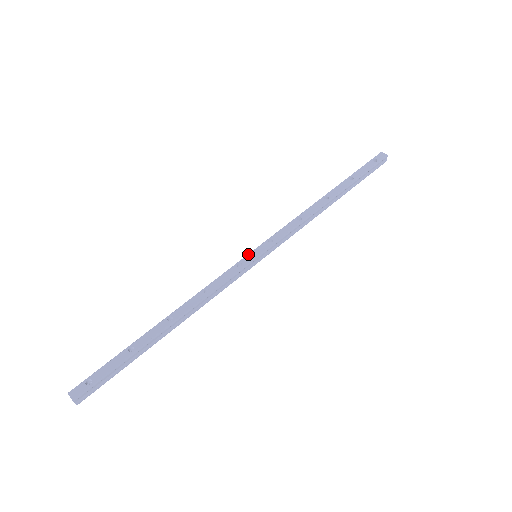
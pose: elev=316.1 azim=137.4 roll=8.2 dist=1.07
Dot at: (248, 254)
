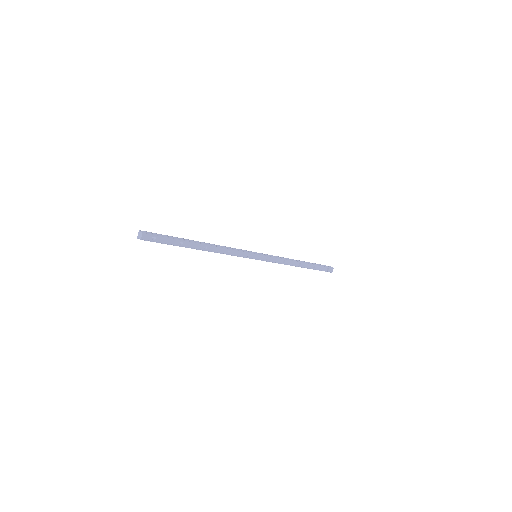
Dot at: (256, 254)
